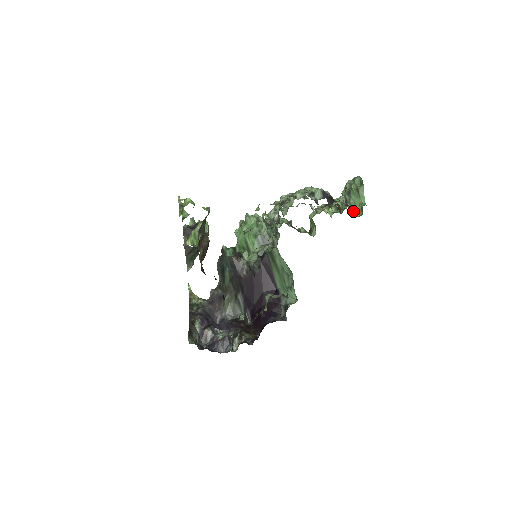
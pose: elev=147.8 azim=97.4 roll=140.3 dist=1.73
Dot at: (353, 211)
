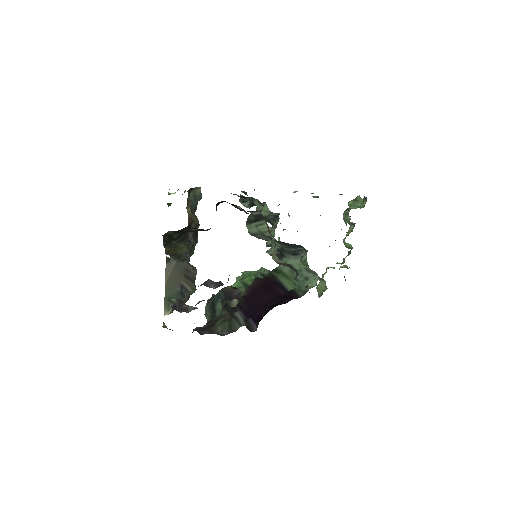
Dot at: occluded
